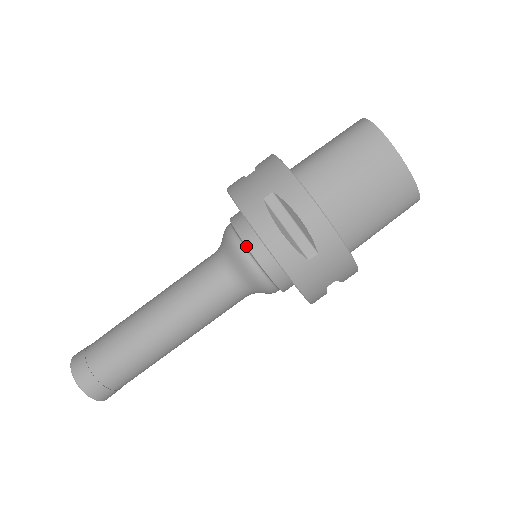
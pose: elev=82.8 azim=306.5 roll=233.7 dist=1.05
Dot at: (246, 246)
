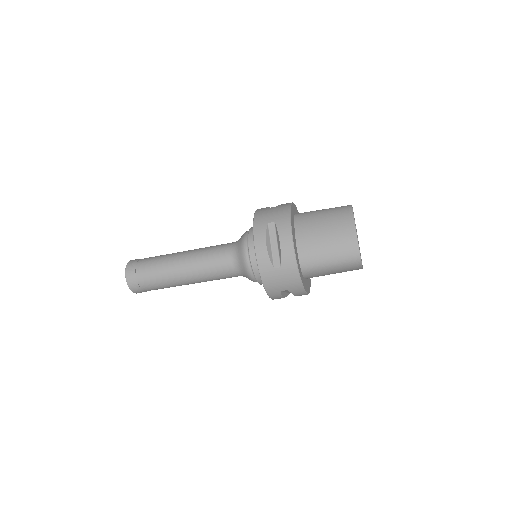
Dot at: (259, 283)
